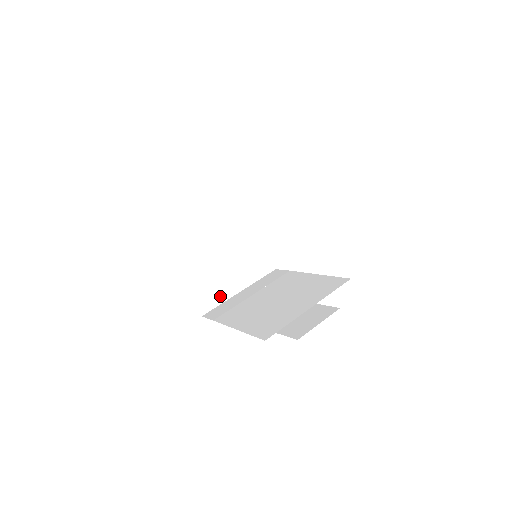
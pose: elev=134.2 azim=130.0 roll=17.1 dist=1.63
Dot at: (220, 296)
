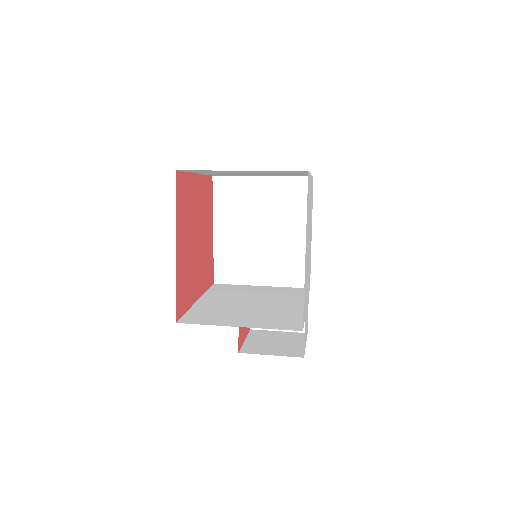
Dot at: (239, 277)
